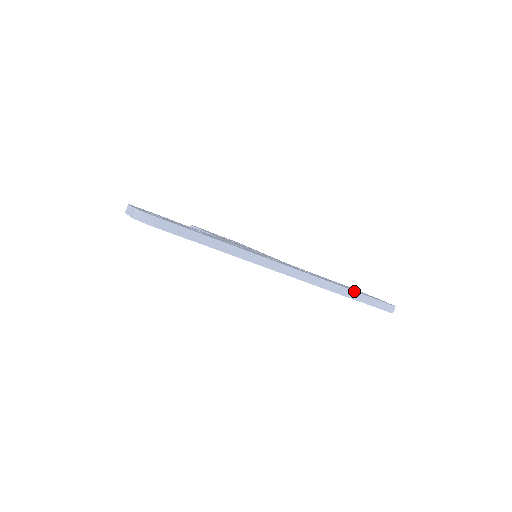
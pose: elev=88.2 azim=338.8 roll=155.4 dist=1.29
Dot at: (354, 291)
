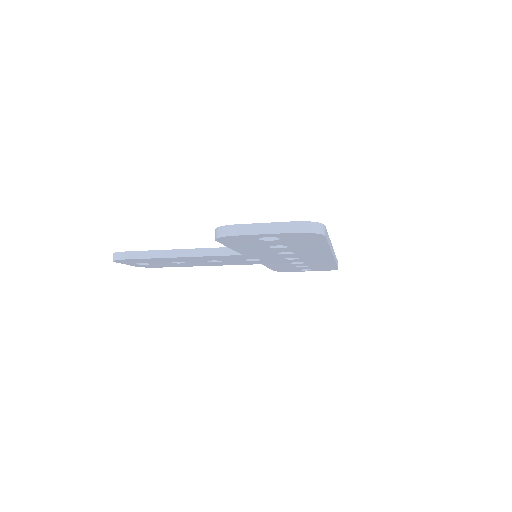
Dot at: (336, 258)
